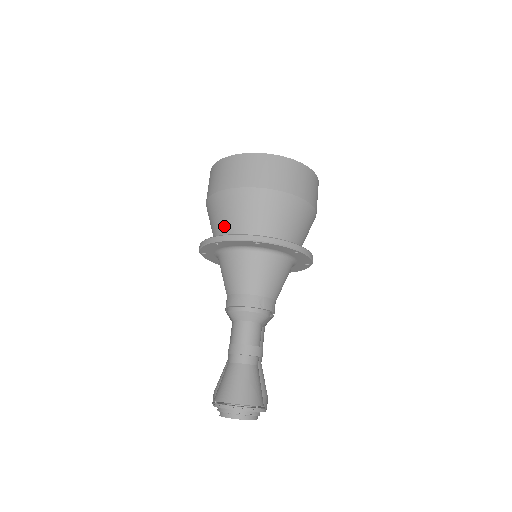
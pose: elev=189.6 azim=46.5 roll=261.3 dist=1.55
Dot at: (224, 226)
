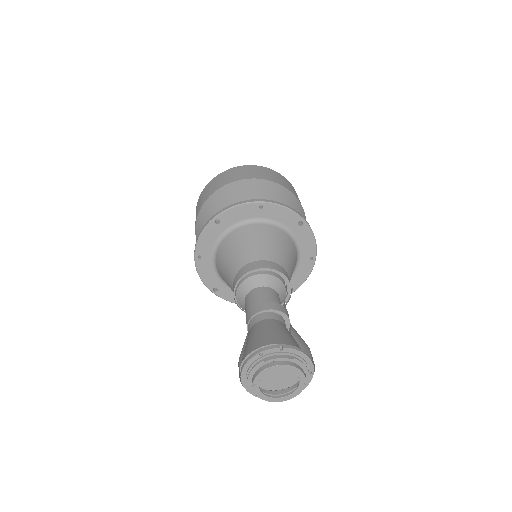
Dot at: occluded
